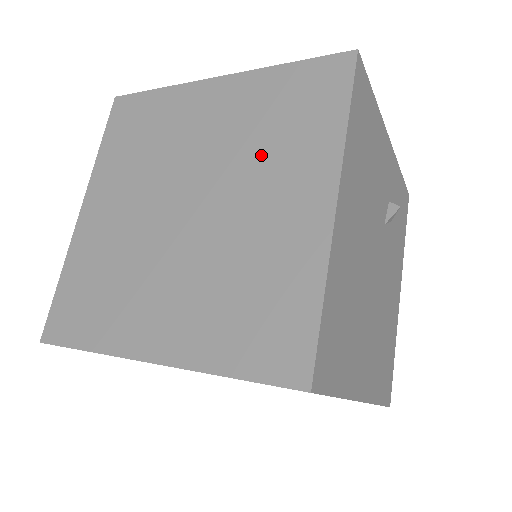
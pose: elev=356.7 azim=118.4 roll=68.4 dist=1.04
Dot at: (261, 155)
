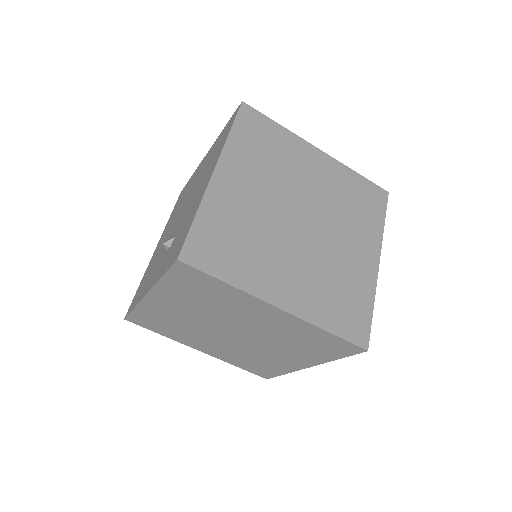
Dot at: (345, 216)
